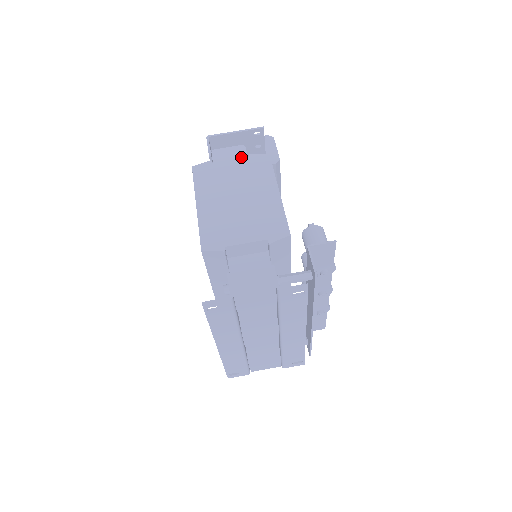
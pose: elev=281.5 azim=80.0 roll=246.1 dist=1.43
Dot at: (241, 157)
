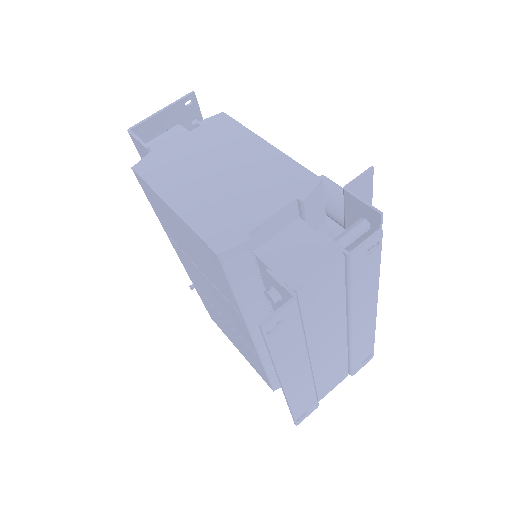
Dot at: occluded
